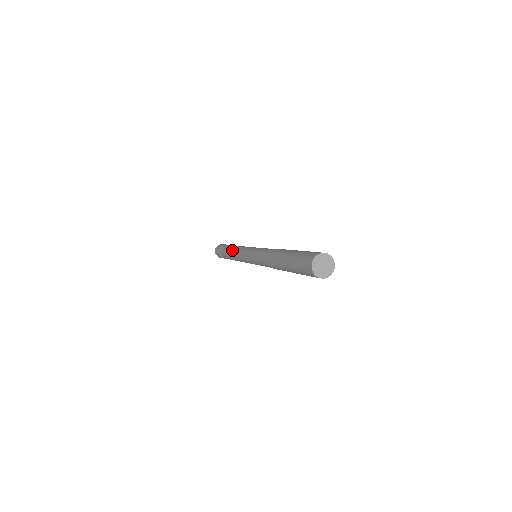
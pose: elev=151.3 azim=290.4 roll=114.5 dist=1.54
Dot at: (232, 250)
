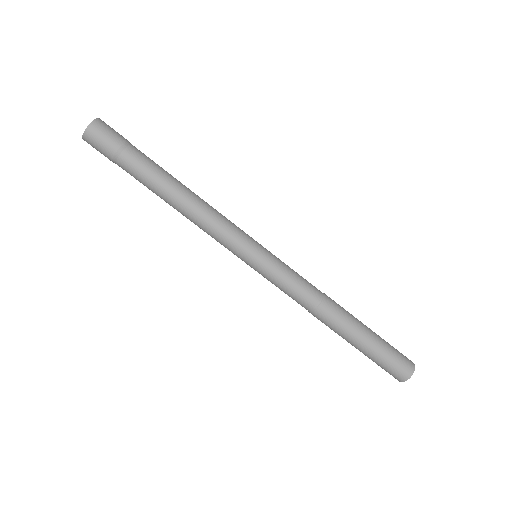
Dot at: (184, 207)
